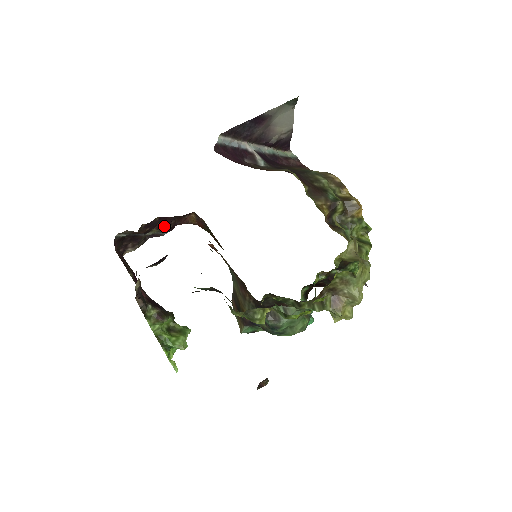
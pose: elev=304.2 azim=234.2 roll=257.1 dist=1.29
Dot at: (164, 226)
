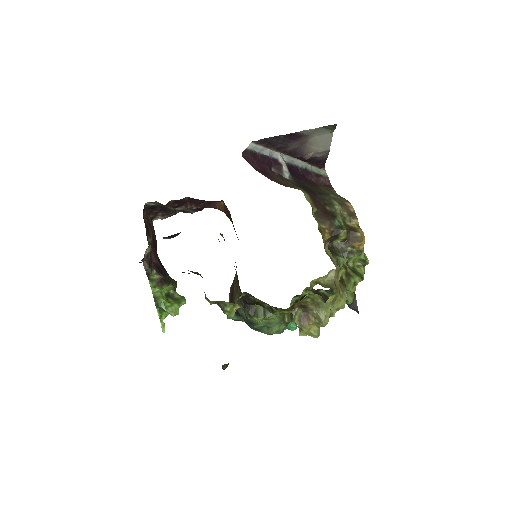
Dot at: (193, 206)
